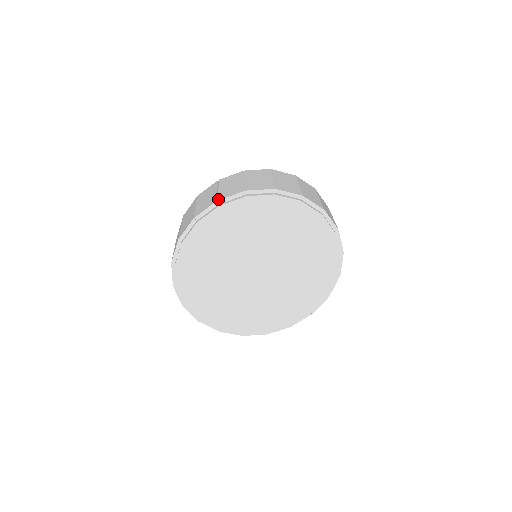
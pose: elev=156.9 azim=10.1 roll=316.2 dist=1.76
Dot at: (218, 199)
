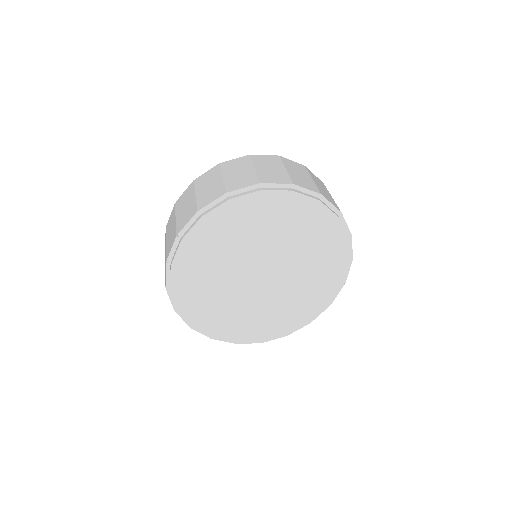
Dot at: (177, 233)
